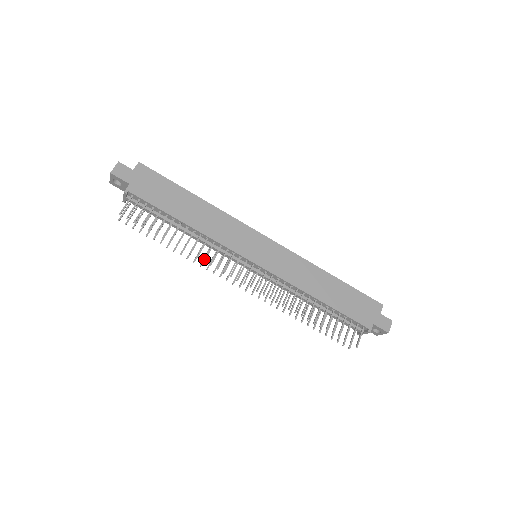
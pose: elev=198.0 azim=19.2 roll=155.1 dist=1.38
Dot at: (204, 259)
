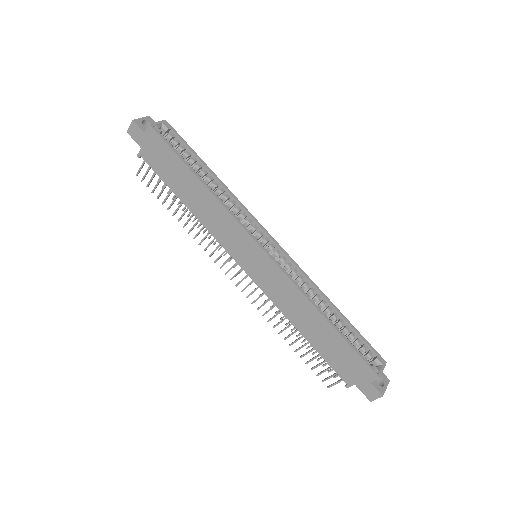
Dot at: (199, 243)
